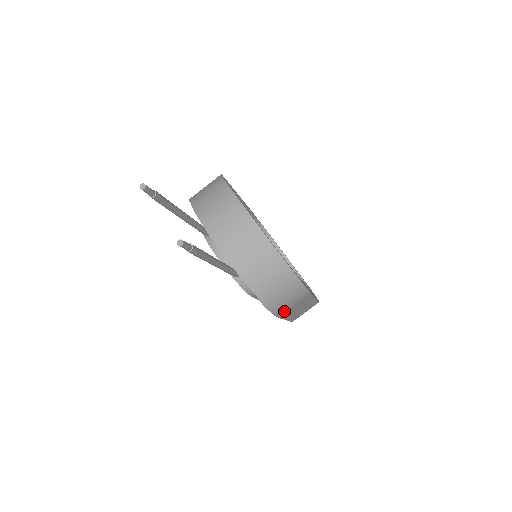
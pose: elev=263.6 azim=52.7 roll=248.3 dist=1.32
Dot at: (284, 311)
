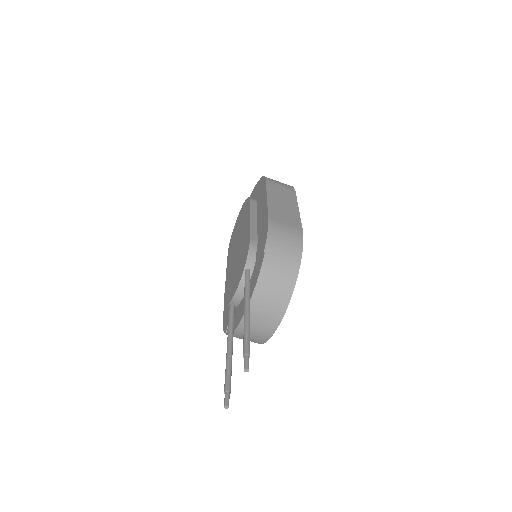
Dot at: occluded
